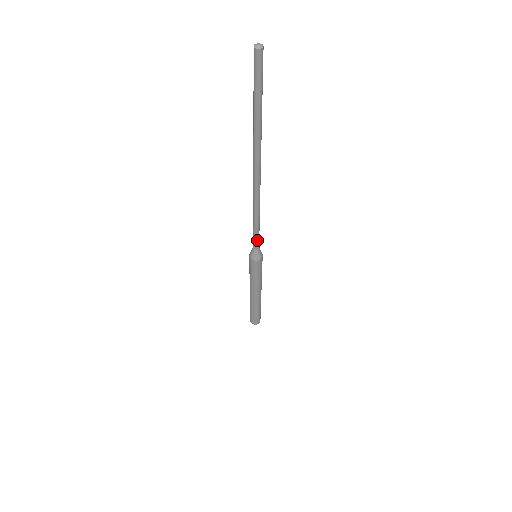
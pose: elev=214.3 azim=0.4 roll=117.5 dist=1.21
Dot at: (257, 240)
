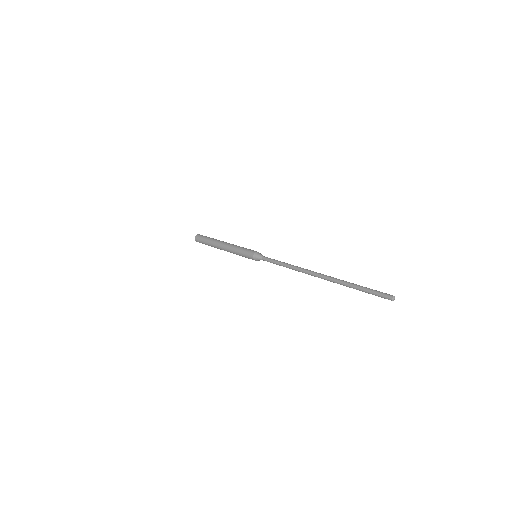
Dot at: (270, 262)
